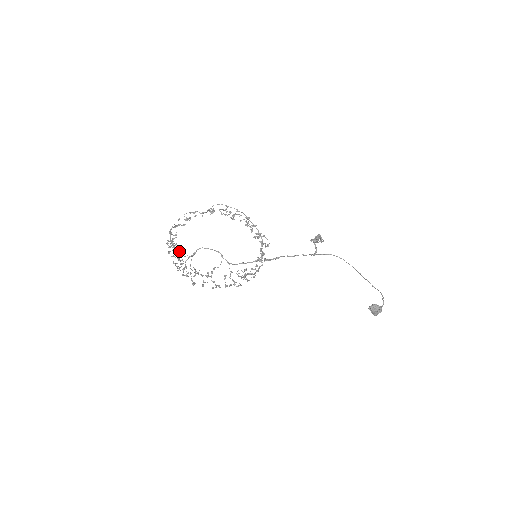
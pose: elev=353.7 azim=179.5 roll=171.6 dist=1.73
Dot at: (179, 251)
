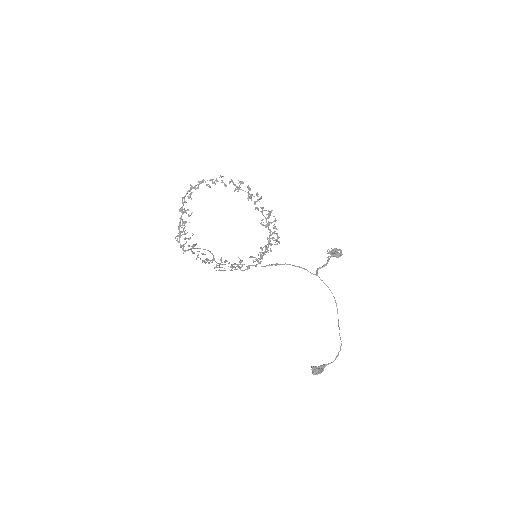
Dot at: occluded
